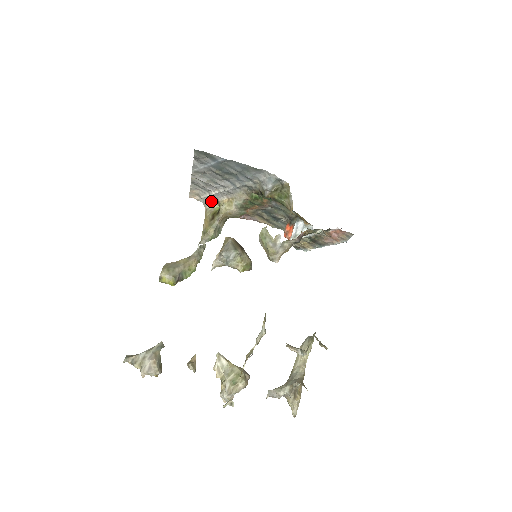
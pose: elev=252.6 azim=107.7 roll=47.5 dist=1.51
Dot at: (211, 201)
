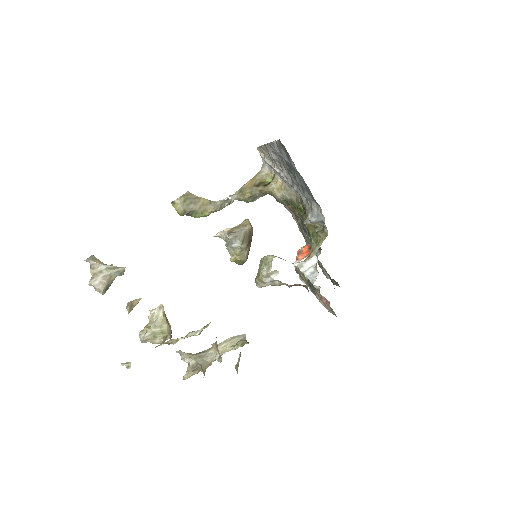
Dot at: (270, 169)
